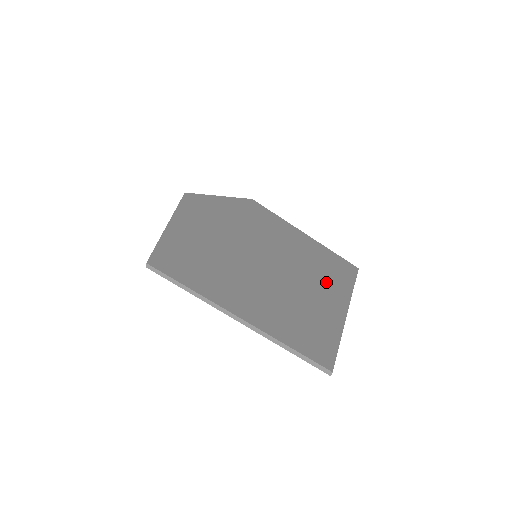
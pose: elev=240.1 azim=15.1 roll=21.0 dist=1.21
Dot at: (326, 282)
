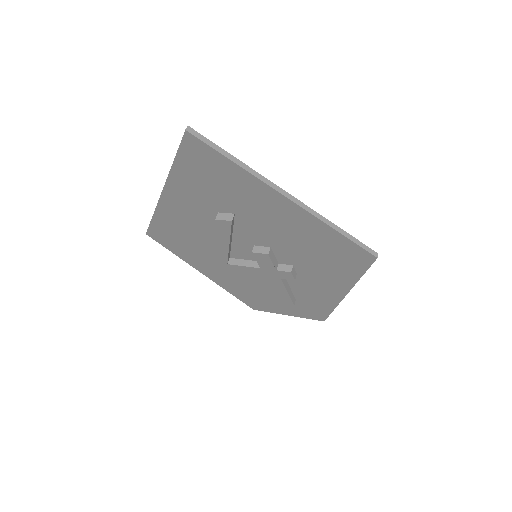
Dot at: occluded
